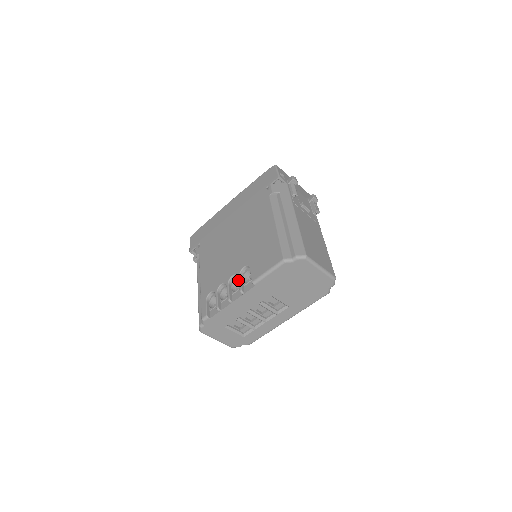
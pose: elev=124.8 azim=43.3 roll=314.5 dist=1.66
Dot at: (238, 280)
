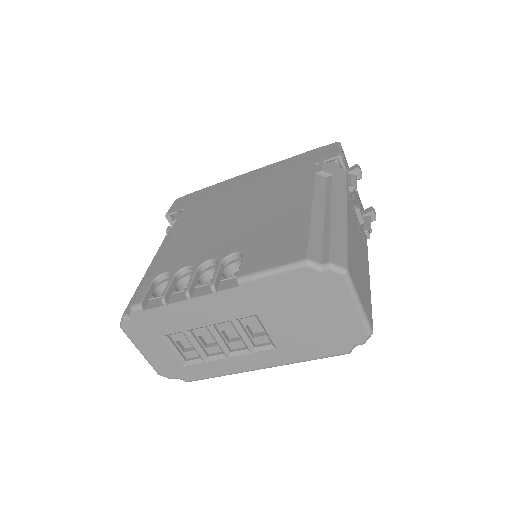
Dot at: (216, 268)
